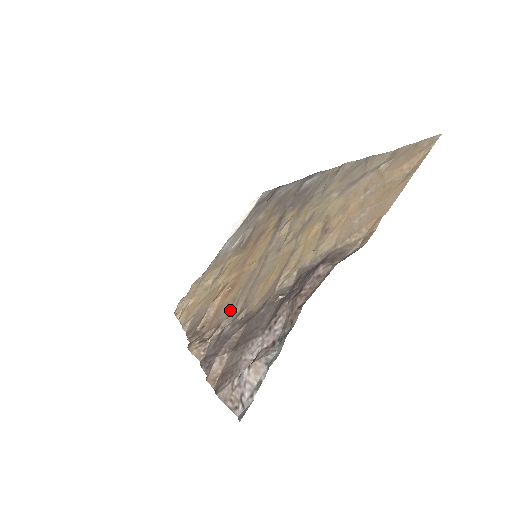
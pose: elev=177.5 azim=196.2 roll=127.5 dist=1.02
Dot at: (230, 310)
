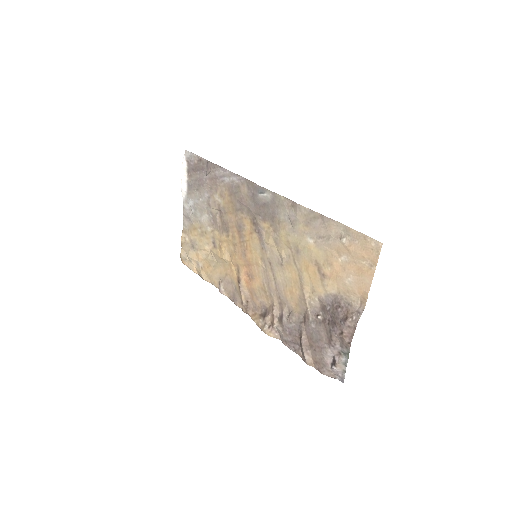
Dot at: (268, 299)
